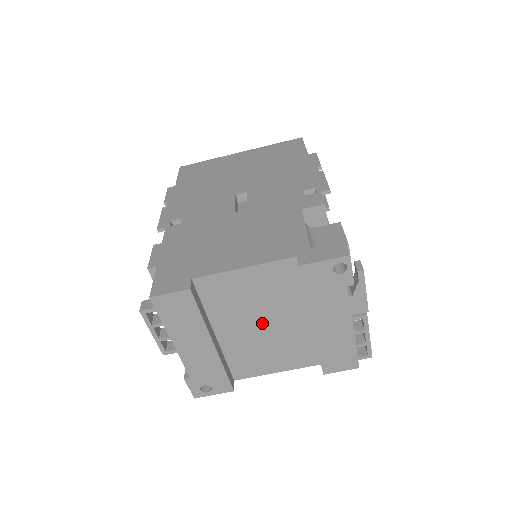
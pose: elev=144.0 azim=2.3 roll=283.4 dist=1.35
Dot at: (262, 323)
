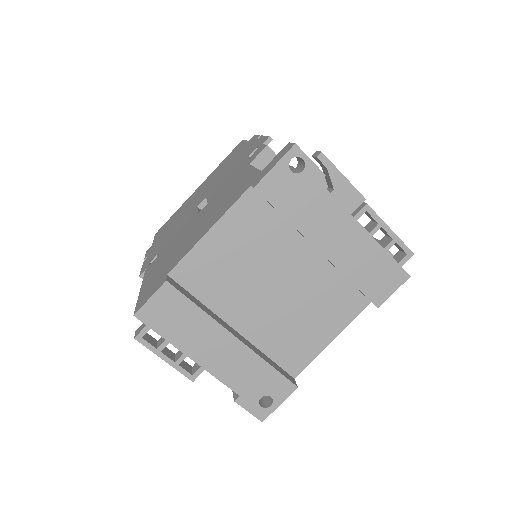
Dot at: (272, 286)
